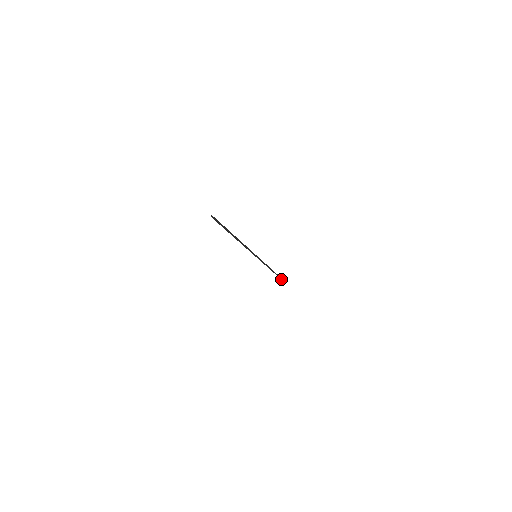
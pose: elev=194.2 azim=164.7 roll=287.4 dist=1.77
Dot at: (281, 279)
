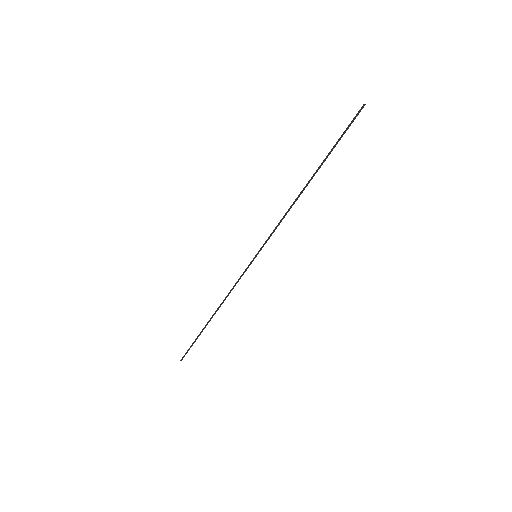
Dot at: (182, 358)
